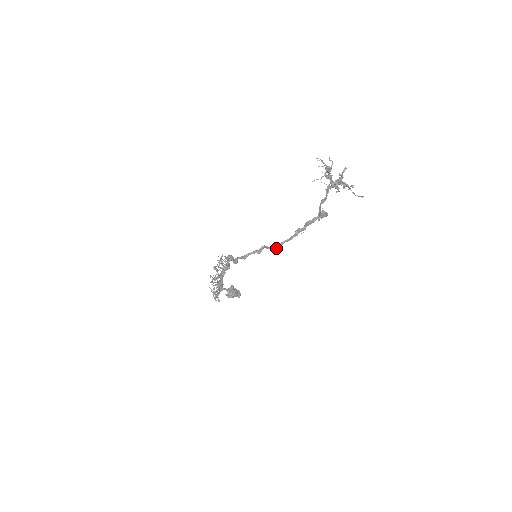
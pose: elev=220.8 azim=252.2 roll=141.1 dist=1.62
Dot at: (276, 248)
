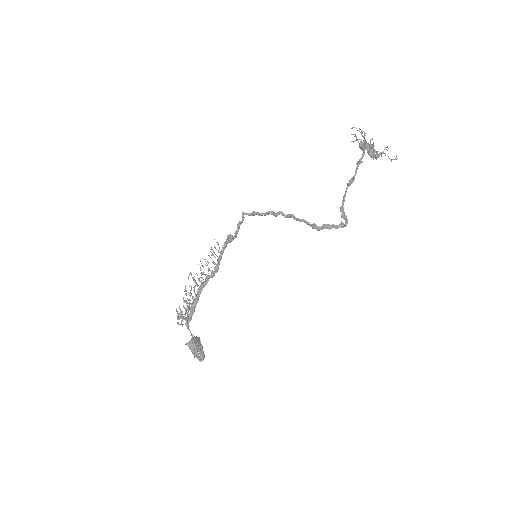
Dot at: (291, 215)
